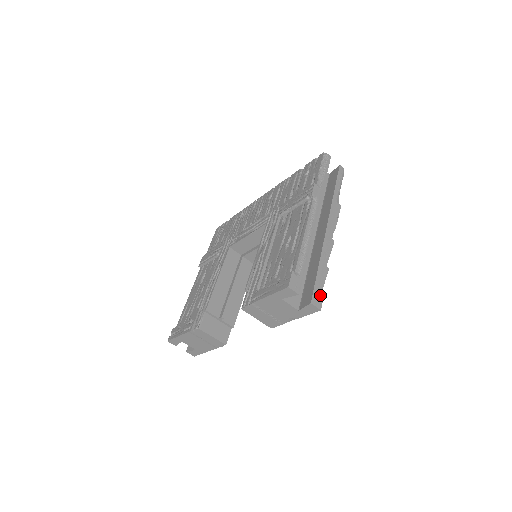
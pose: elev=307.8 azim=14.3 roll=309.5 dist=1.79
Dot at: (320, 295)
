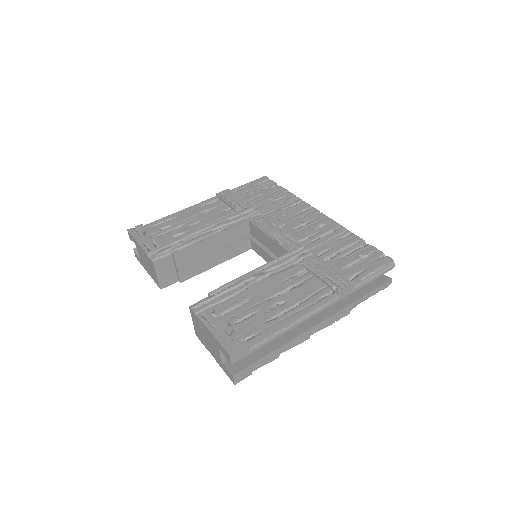
Dot at: (248, 373)
